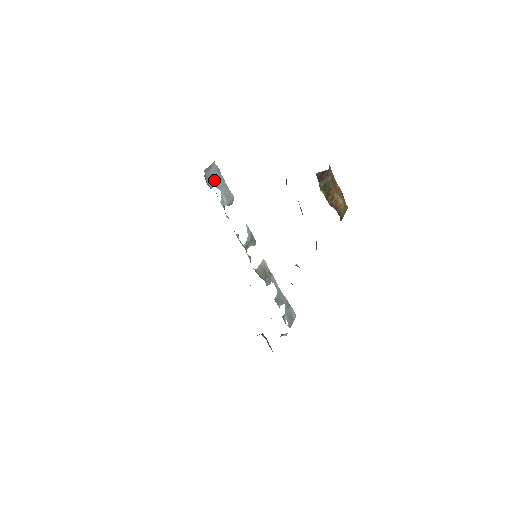
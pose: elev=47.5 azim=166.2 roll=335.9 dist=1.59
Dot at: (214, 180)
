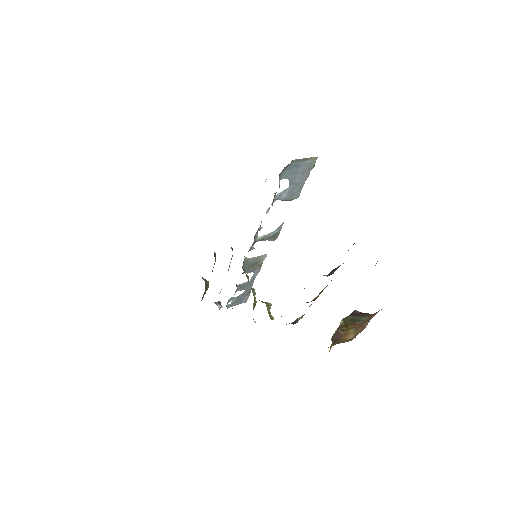
Dot at: (294, 173)
